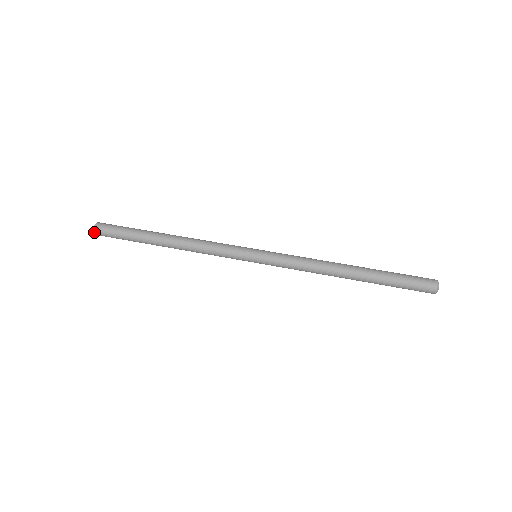
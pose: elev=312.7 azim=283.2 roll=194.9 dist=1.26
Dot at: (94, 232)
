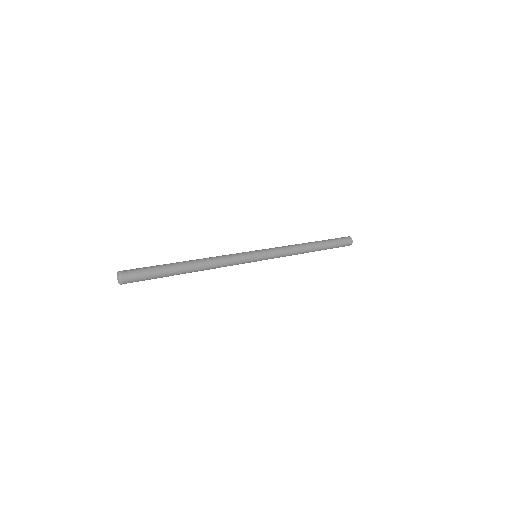
Dot at: (122, 279)
